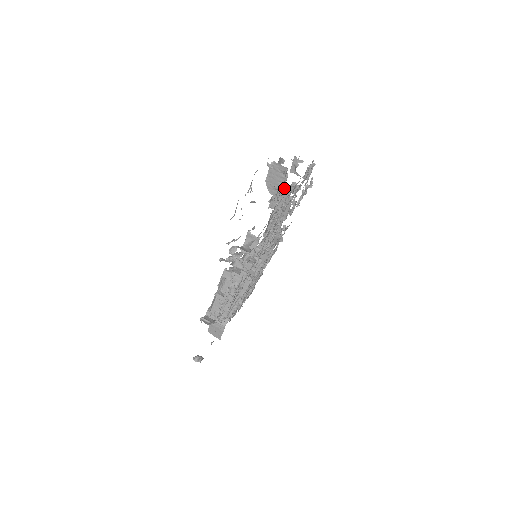
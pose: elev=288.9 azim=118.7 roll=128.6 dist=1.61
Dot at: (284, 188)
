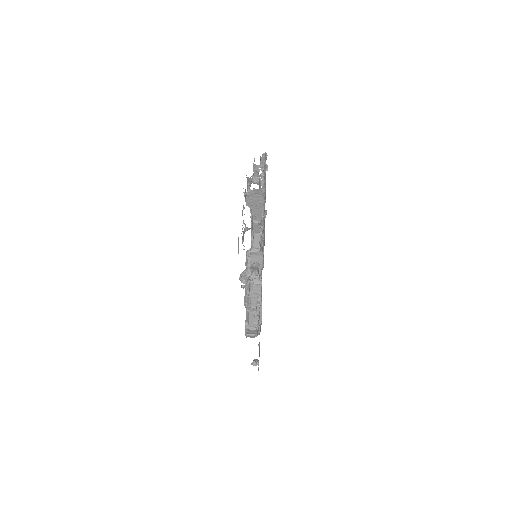
Dot at: occluded
